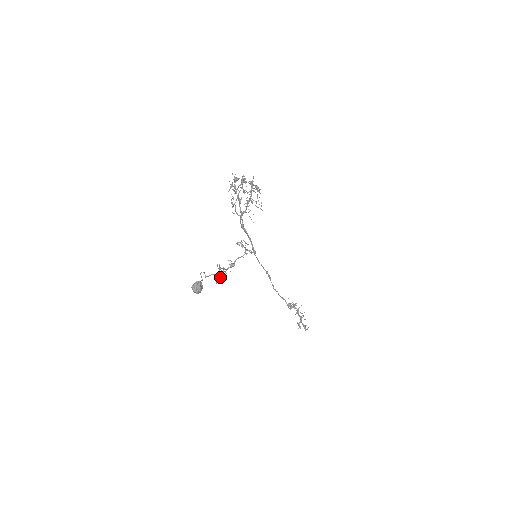
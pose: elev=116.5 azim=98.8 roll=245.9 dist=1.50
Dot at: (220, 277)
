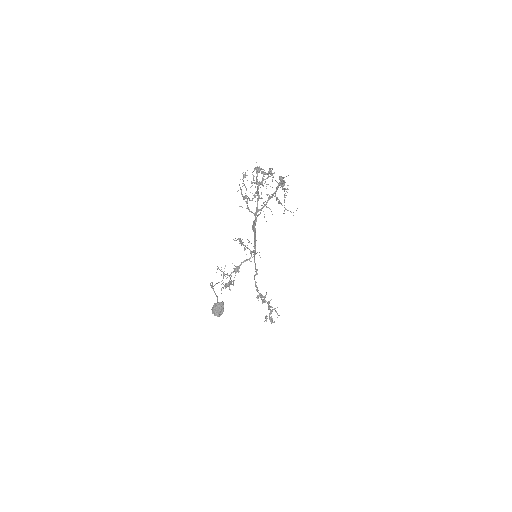
Dot at: (229, 288)
